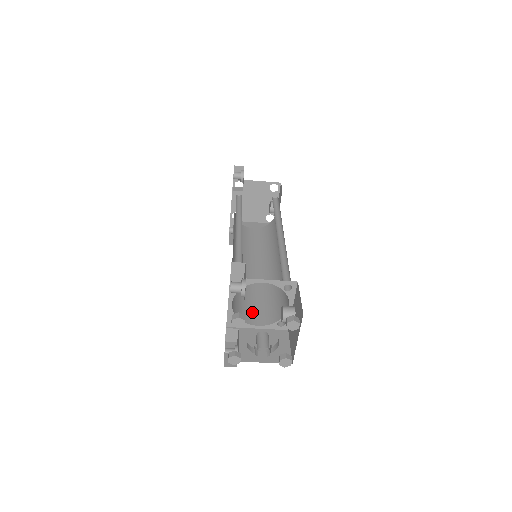
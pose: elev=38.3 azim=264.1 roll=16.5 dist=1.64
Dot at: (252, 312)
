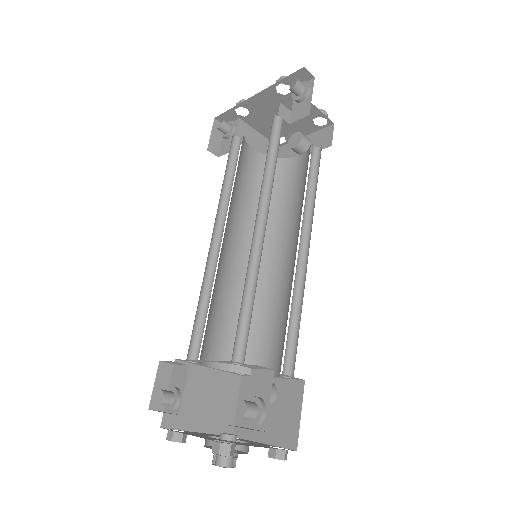
Dot at: (214, 340)
